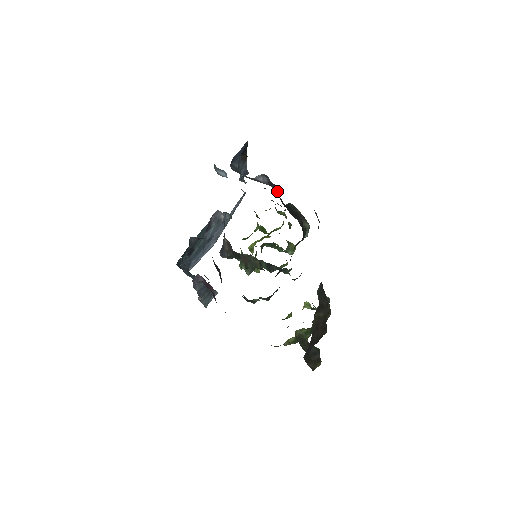
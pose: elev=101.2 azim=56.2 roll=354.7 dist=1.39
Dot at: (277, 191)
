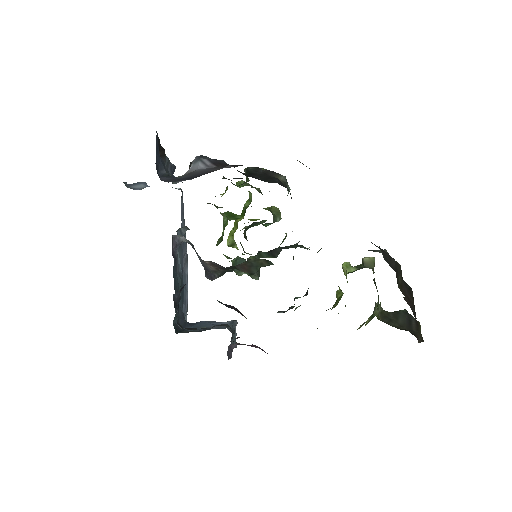
Dot at: occluded
